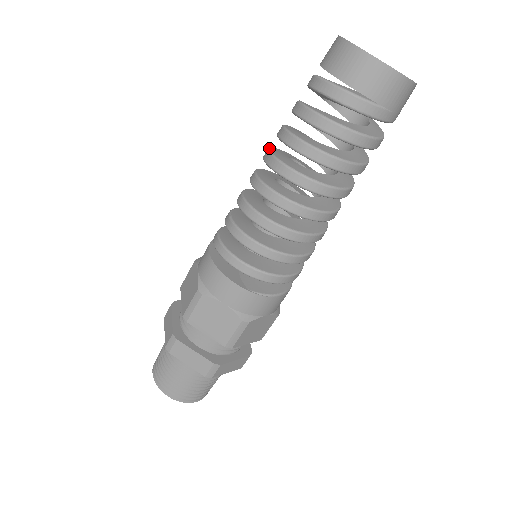
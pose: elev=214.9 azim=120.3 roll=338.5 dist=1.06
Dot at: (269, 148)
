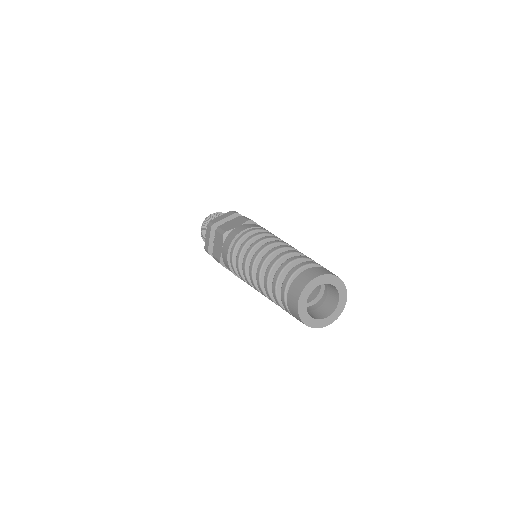
Dot at: (262, 266)
